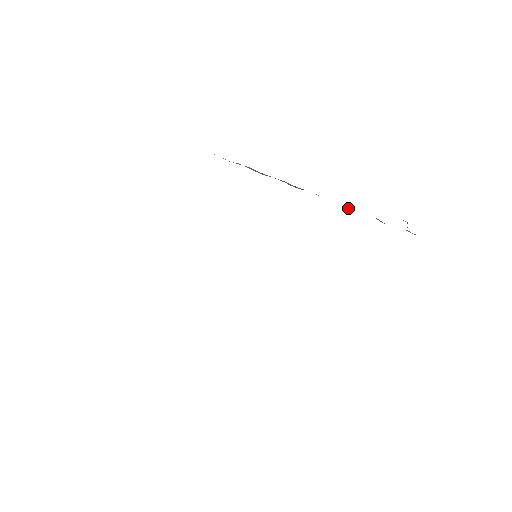
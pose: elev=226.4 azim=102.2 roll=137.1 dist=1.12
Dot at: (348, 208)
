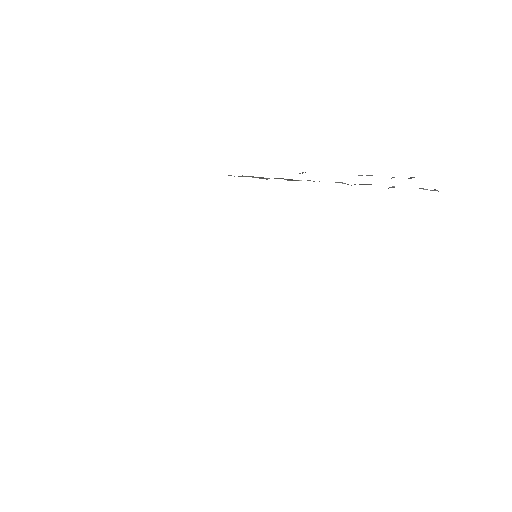
Dot at: occluded
